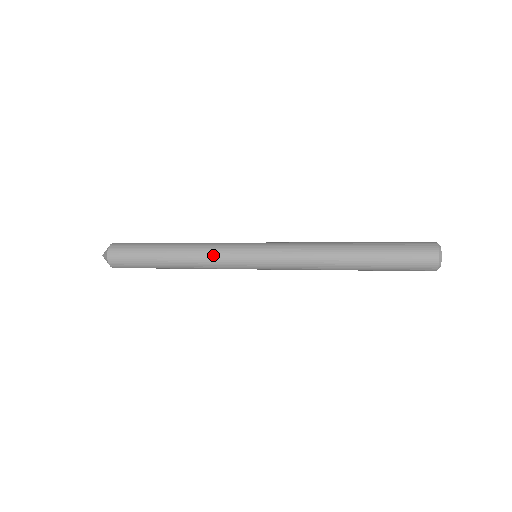
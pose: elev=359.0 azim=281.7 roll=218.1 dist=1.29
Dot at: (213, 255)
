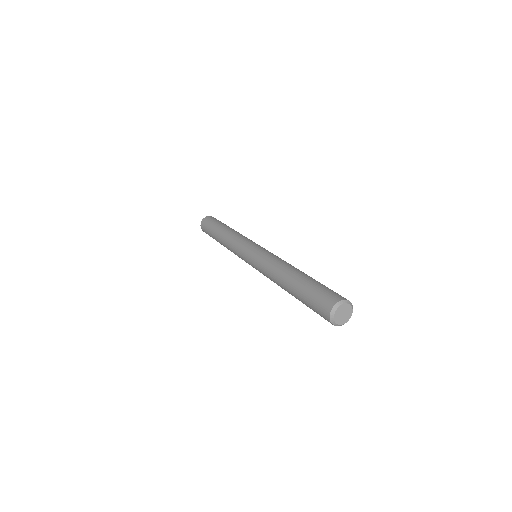
Dot at: occluded
